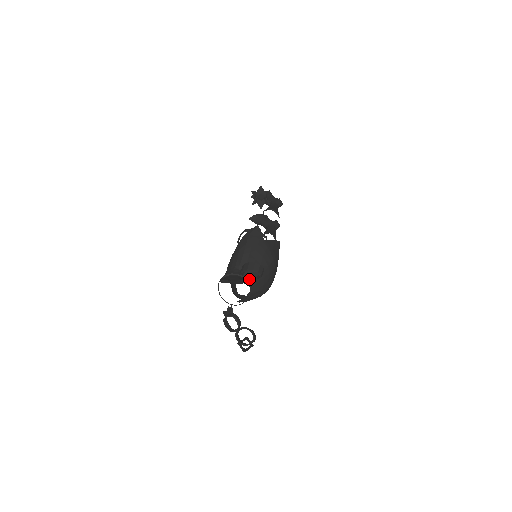
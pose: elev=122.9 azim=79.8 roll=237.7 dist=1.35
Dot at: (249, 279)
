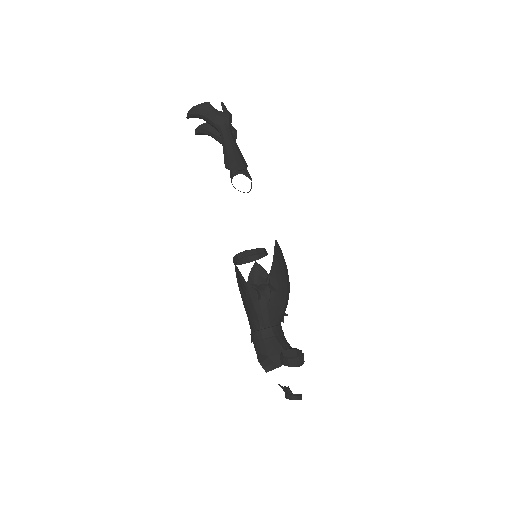
Dot at: (278, 326)
